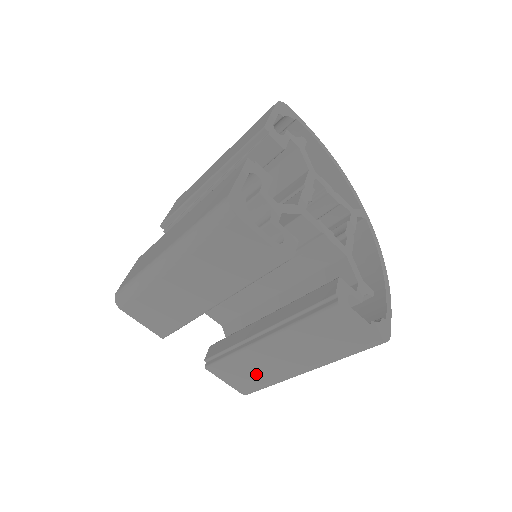
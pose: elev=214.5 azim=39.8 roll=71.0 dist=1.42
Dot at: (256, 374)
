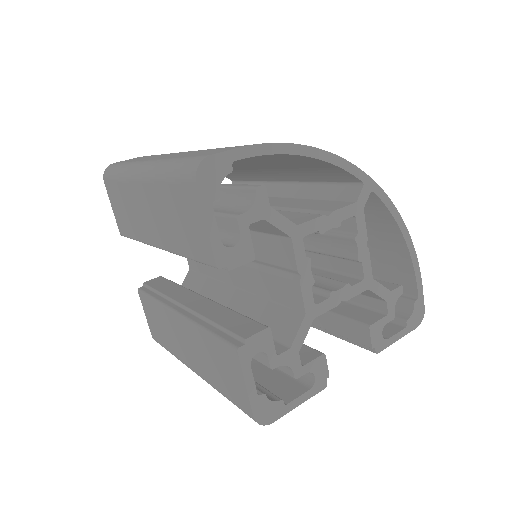
Dot at: occluded
